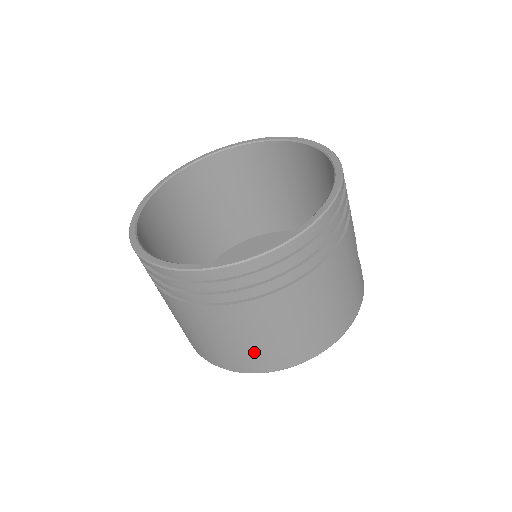
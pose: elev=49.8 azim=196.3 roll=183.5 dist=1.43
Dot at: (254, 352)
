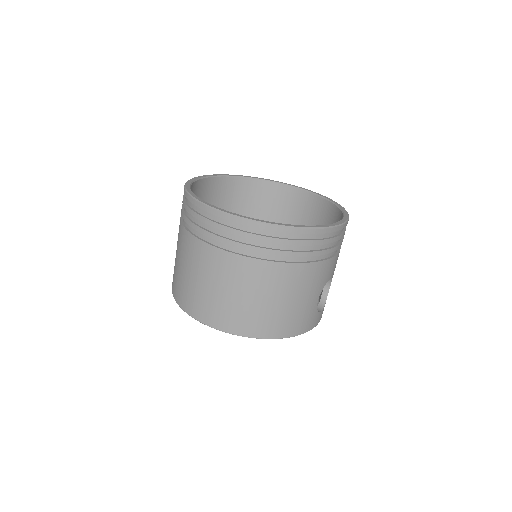
Dot at: (200, 295)
